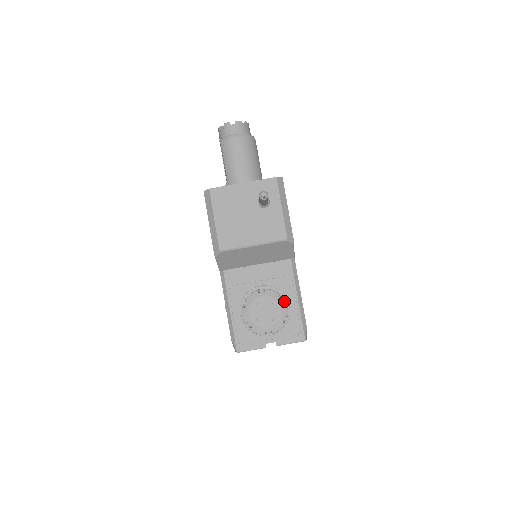
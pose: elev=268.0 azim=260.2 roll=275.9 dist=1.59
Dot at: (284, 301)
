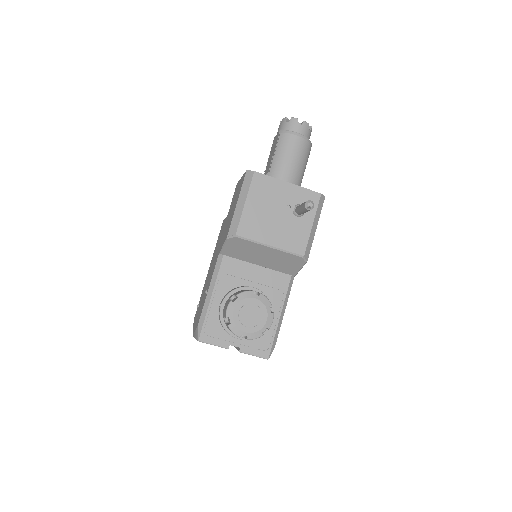
Dot at: (273, 313)
